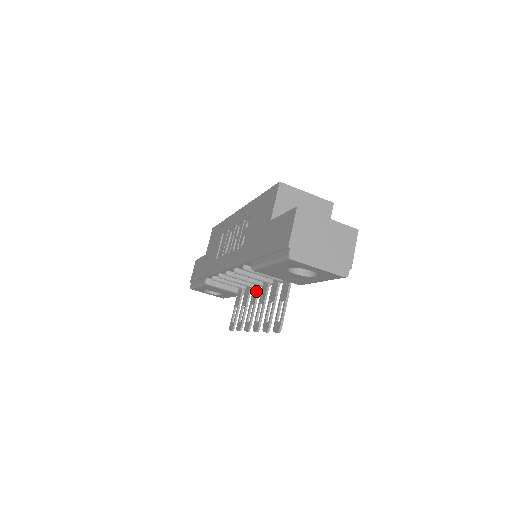
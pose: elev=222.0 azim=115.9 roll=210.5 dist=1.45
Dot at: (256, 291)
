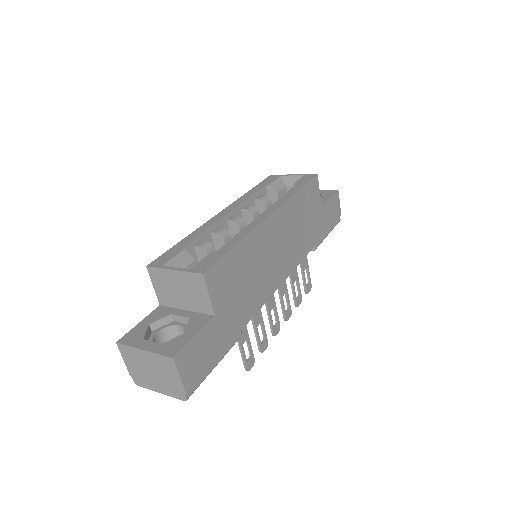
Dot at: occluded
